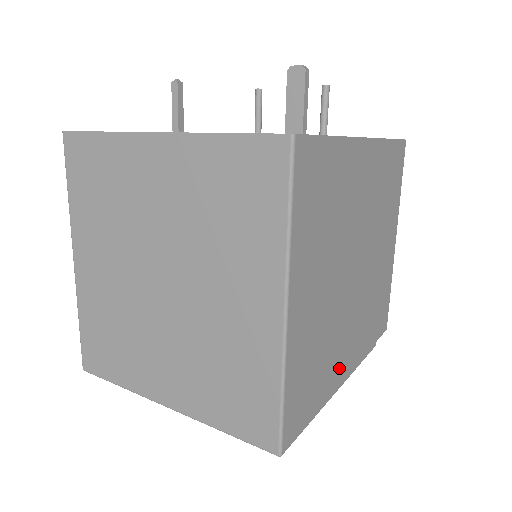
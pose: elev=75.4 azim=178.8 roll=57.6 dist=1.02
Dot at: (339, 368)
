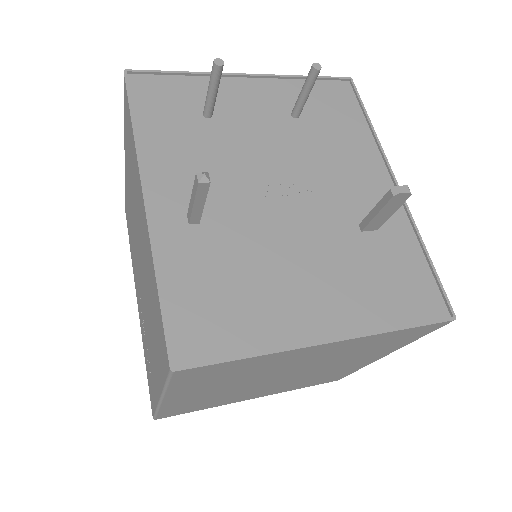
Dot at: occluded
